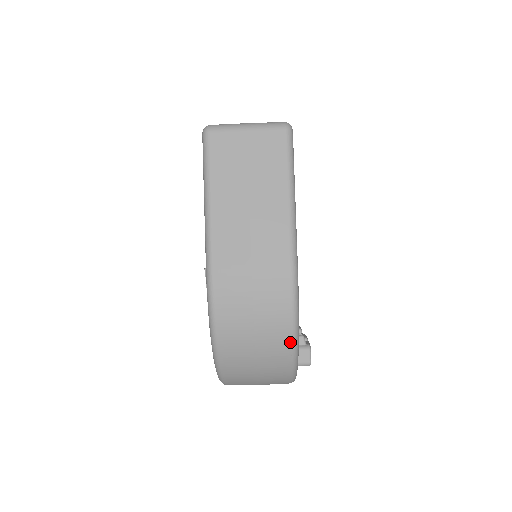
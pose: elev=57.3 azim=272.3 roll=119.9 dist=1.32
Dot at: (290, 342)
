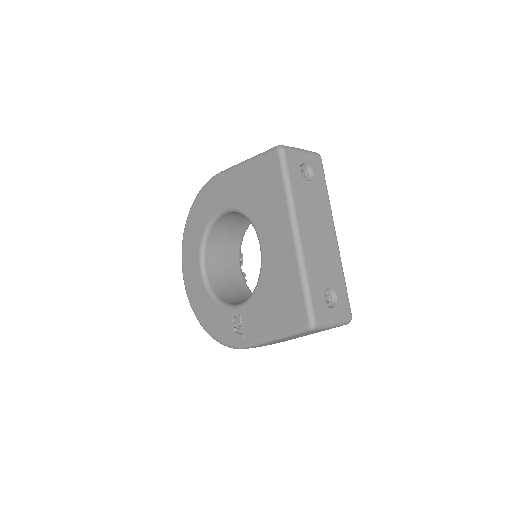
Dot at: occluded
